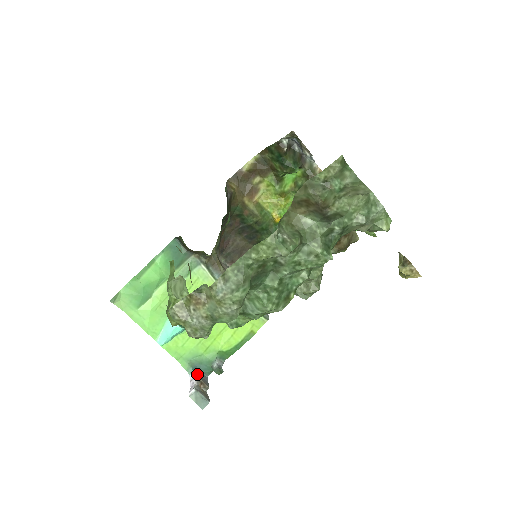
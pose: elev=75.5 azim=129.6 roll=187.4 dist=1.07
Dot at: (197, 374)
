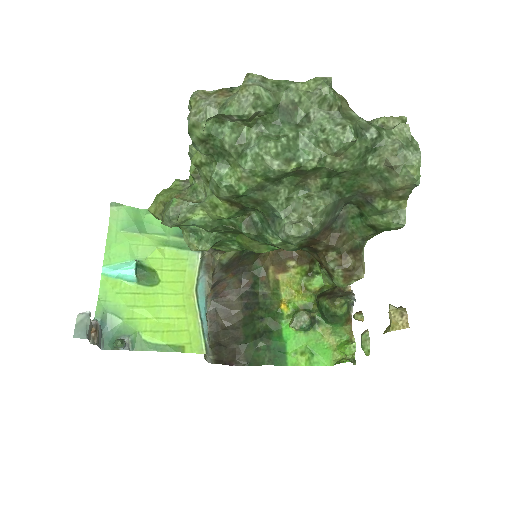
Dot at: (99, 328)
